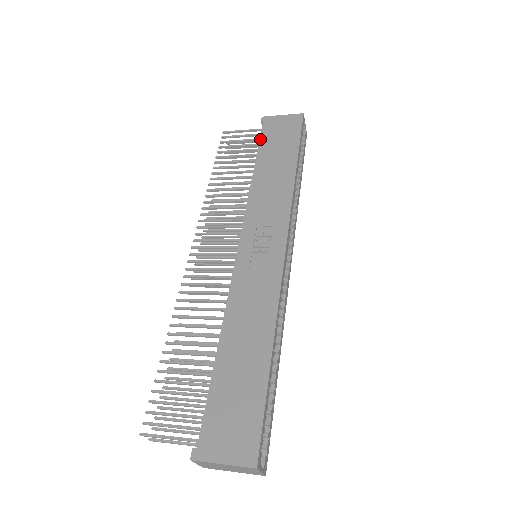
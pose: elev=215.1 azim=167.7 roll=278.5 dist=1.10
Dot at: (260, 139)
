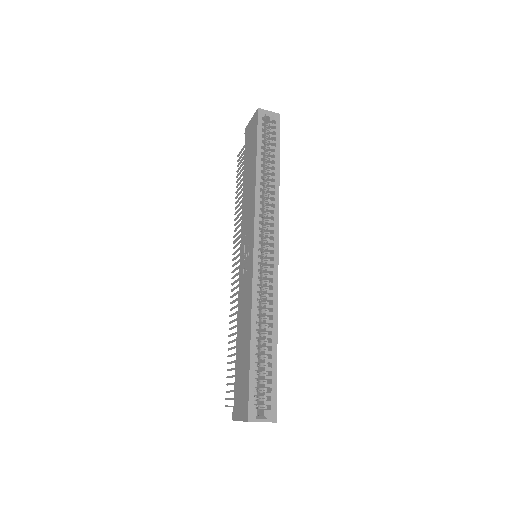
Dot at: (244, 153)
